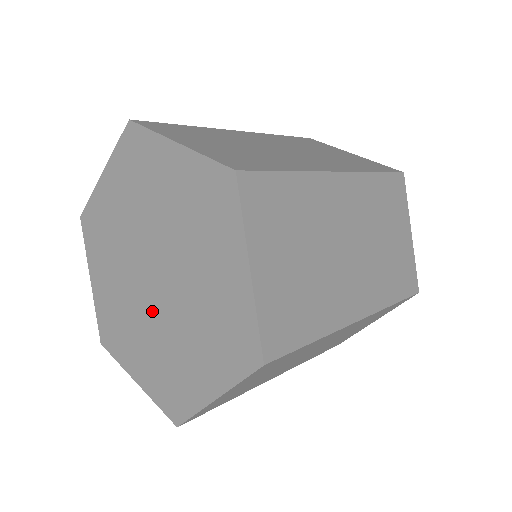
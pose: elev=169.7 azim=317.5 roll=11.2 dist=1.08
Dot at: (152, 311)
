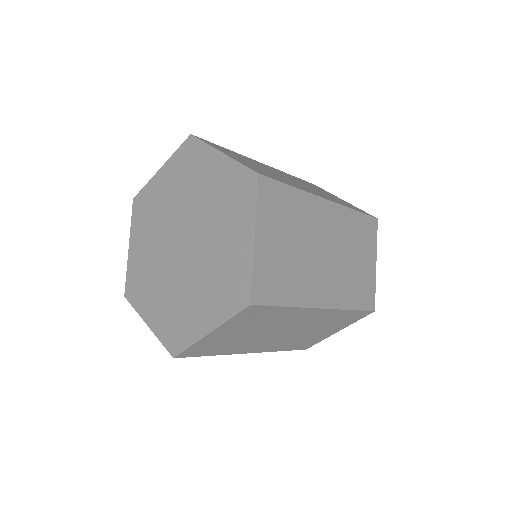
Dot at: (192, 263)
